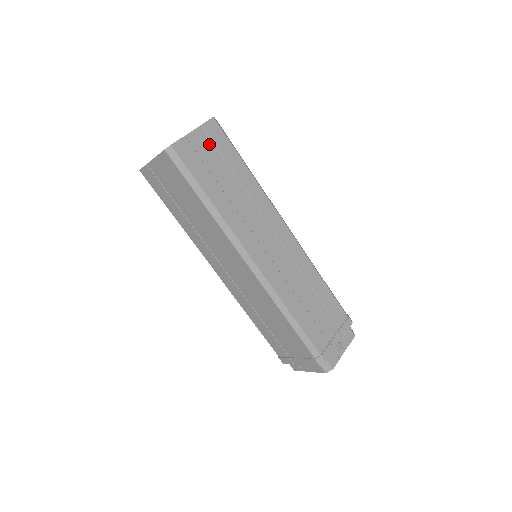
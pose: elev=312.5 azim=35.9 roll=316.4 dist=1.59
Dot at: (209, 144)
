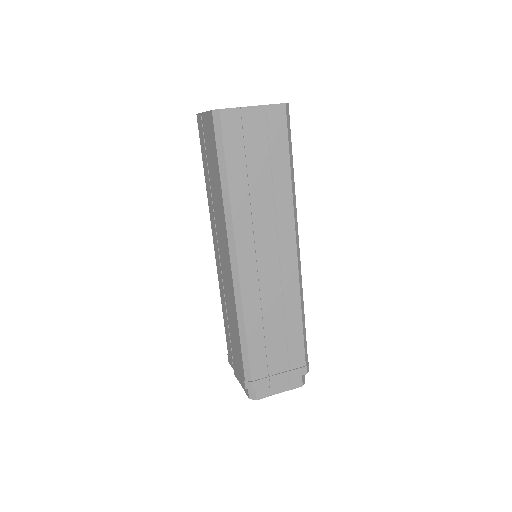
Dot at: occluded
